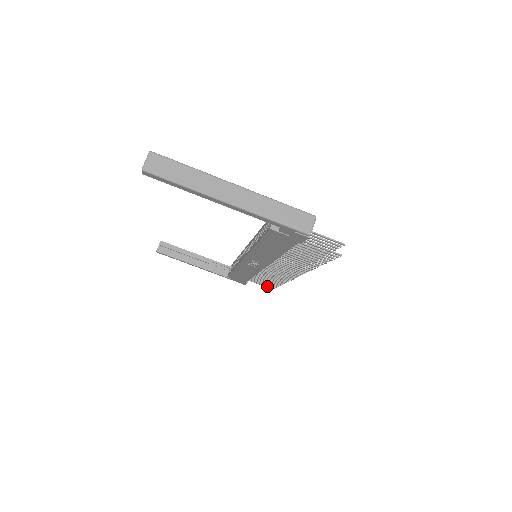
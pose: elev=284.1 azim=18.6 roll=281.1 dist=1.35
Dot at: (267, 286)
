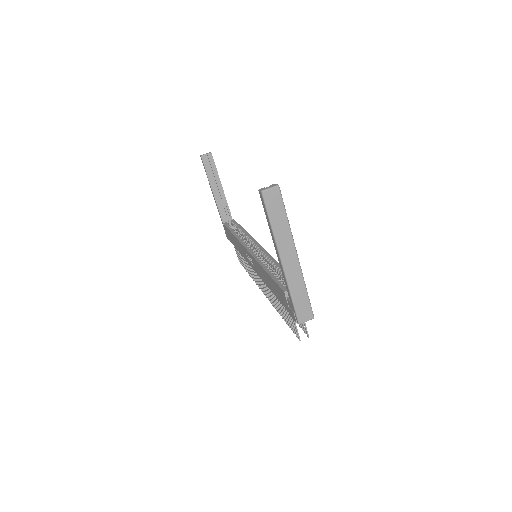
Dot at: occluded
